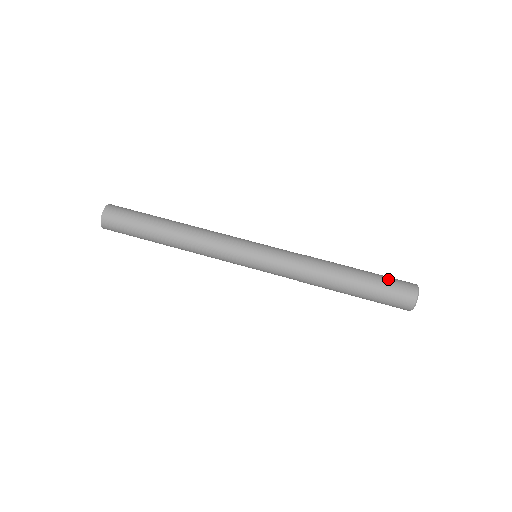
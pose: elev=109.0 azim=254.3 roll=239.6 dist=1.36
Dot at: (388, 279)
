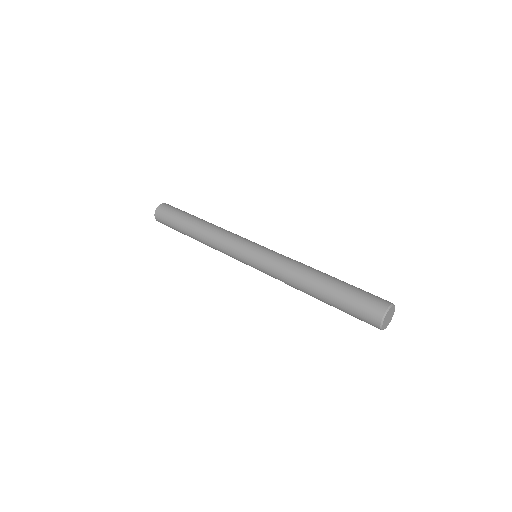
Dot at: occluded
